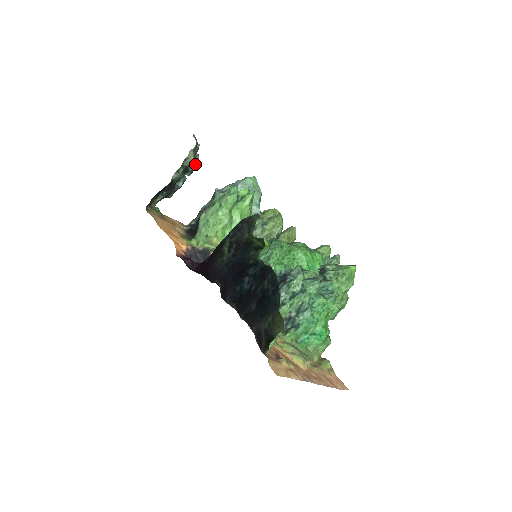
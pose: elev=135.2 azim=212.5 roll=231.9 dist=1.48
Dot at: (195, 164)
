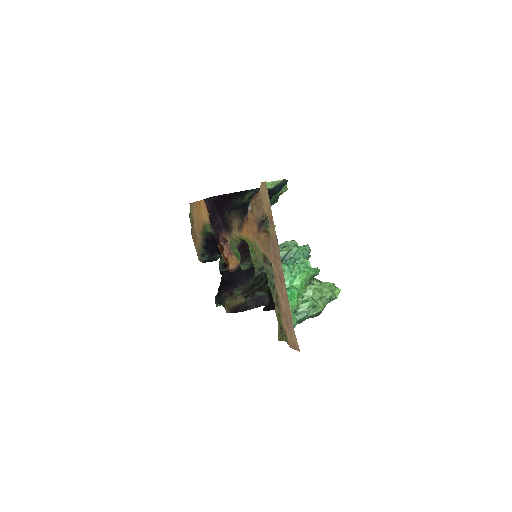
Dot at: occluded
